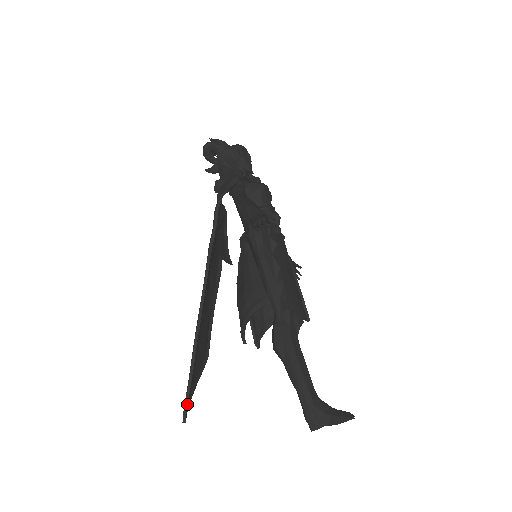
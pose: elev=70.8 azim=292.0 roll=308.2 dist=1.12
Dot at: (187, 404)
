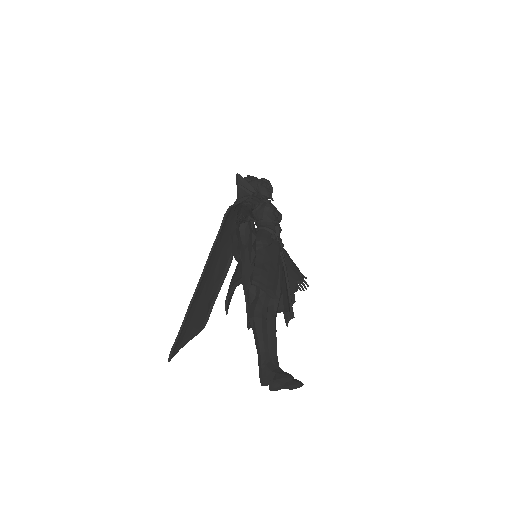
Dot at: (175, 349)
